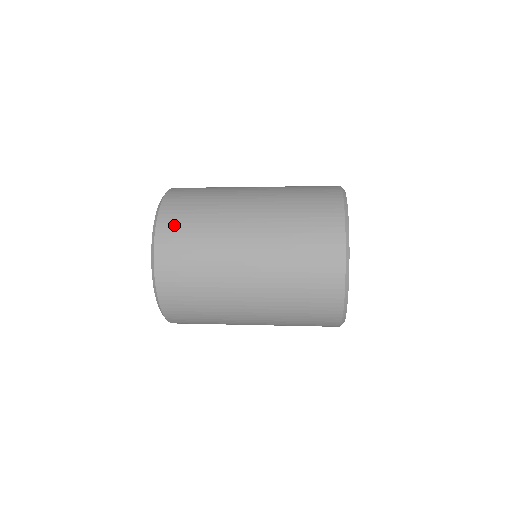
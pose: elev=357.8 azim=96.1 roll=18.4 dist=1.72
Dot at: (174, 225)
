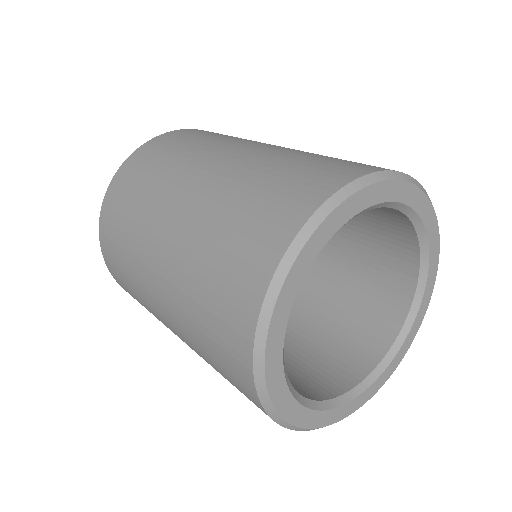
Dot at: (136, 165)
